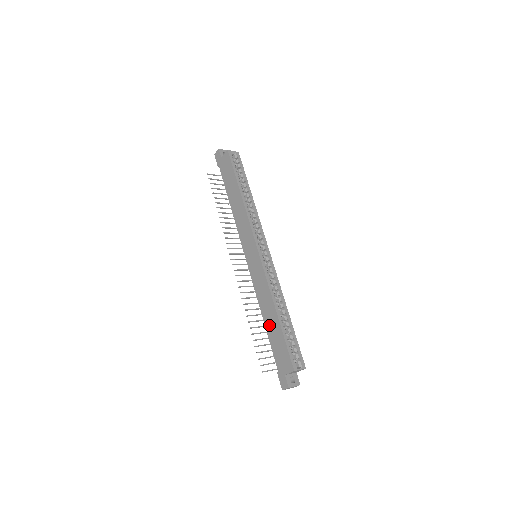
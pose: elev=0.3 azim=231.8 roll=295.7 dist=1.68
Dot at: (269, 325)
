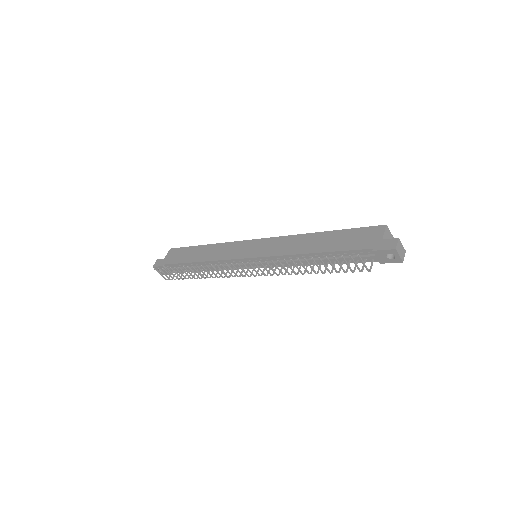
Dot at: (322, 246)
